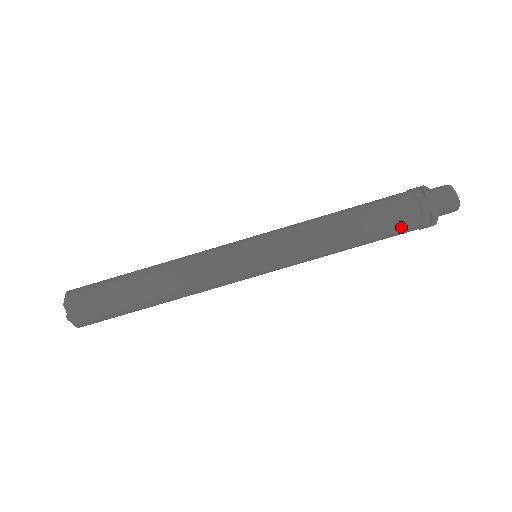
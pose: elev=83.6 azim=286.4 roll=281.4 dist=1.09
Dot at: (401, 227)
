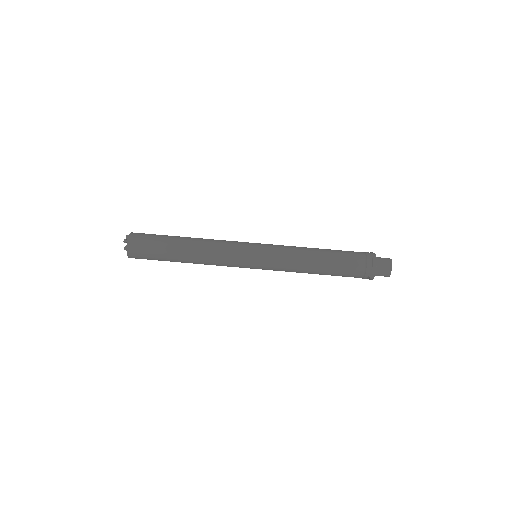
Dot at: occluded
